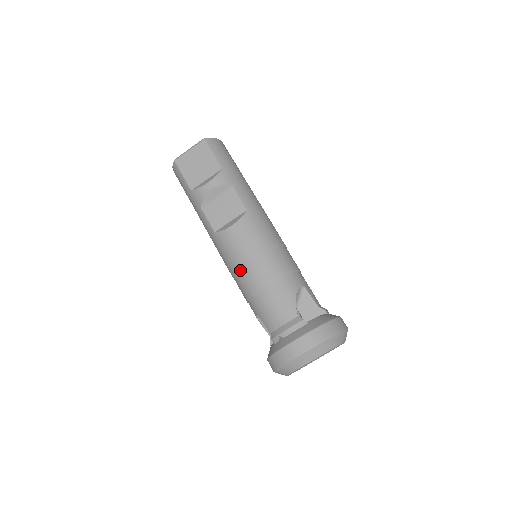
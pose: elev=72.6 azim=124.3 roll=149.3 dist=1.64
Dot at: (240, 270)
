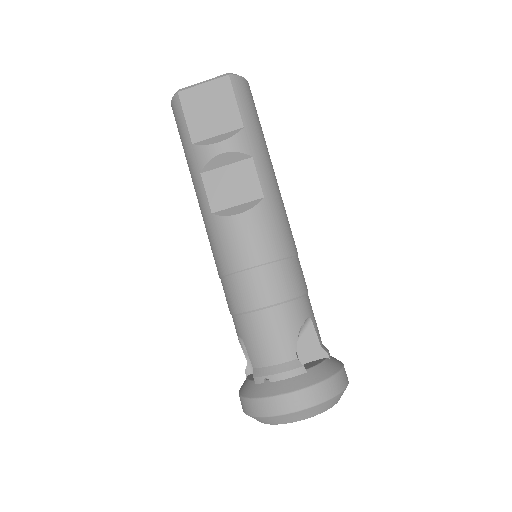
Dot at: (235, 276)
